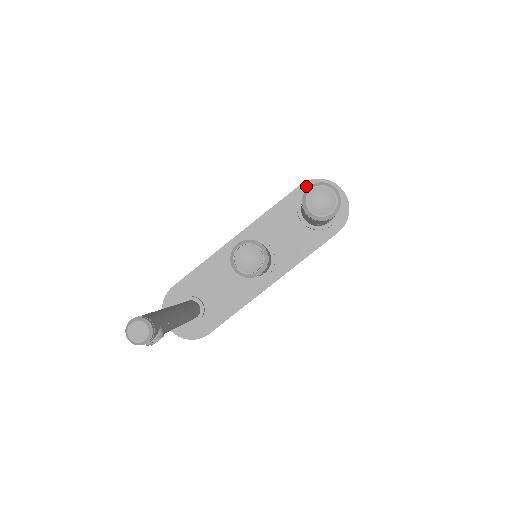
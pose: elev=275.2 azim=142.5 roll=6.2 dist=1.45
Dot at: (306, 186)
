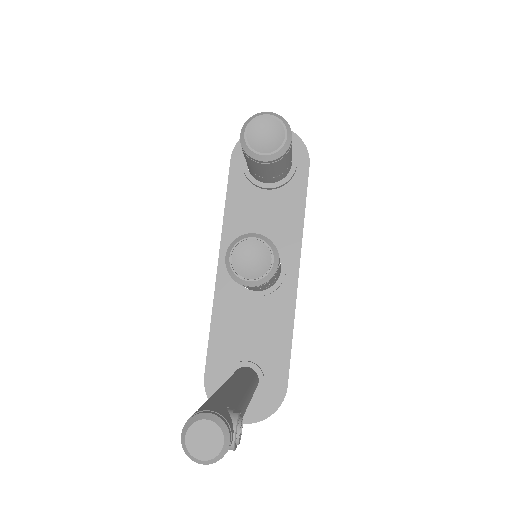
Dot at: (237, 154)
